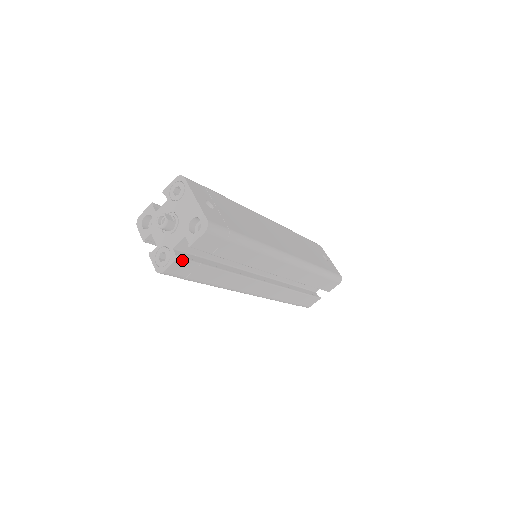
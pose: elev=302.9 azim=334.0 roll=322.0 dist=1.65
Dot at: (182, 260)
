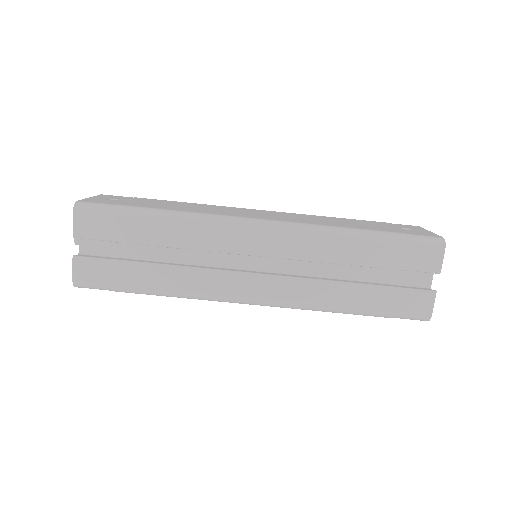
Dot at: (81, 259)
